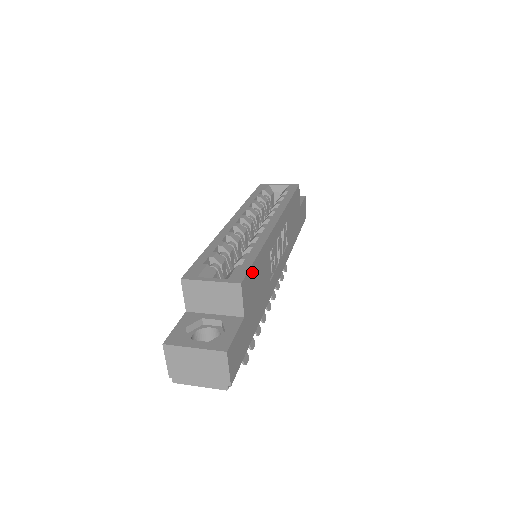
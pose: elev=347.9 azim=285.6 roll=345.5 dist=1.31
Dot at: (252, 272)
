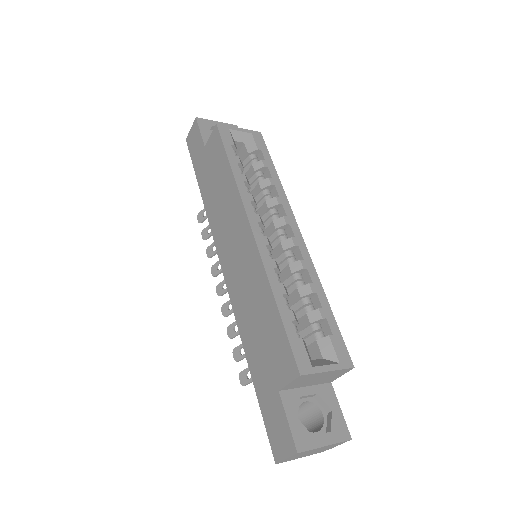
Dot at: occluded
